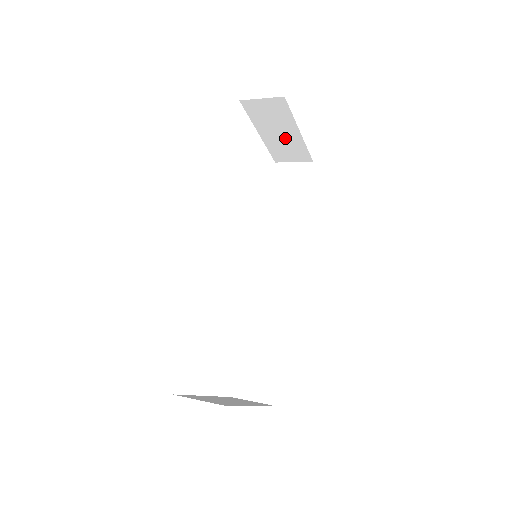
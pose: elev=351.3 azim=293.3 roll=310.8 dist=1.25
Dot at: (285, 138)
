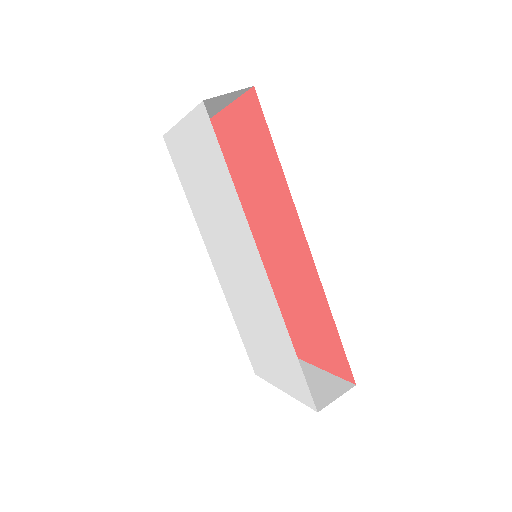
Dot at: occluded
